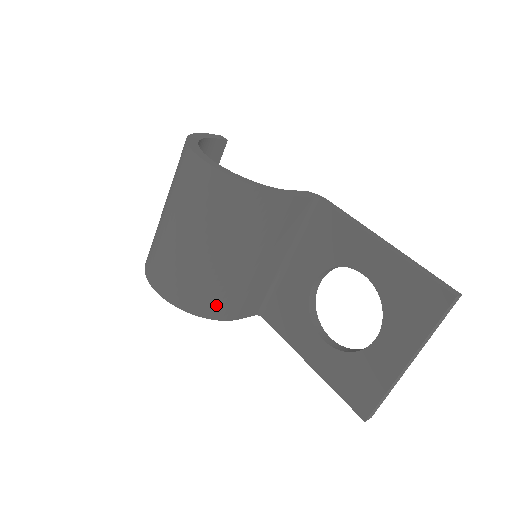
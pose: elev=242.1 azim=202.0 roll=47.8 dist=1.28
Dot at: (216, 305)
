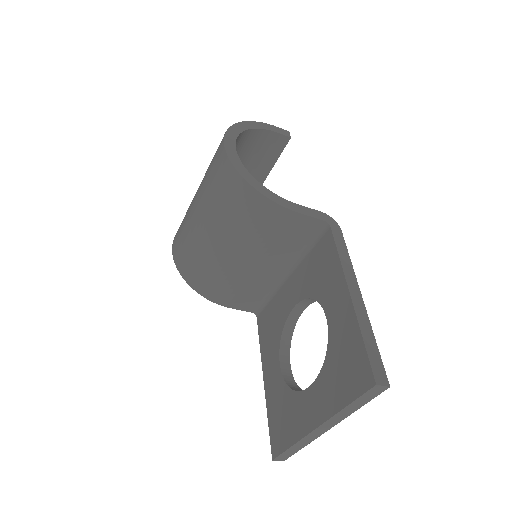
Dot at: (207, 285)
